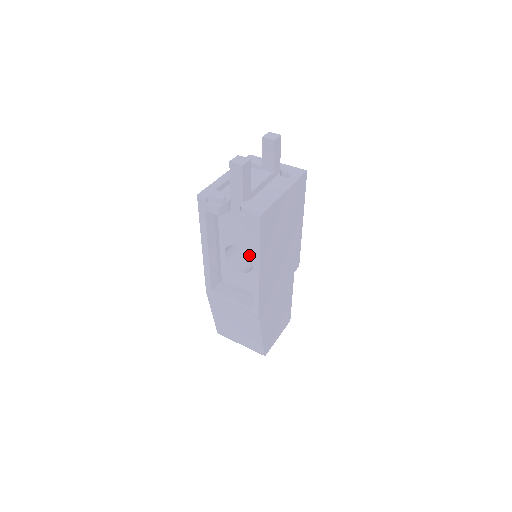
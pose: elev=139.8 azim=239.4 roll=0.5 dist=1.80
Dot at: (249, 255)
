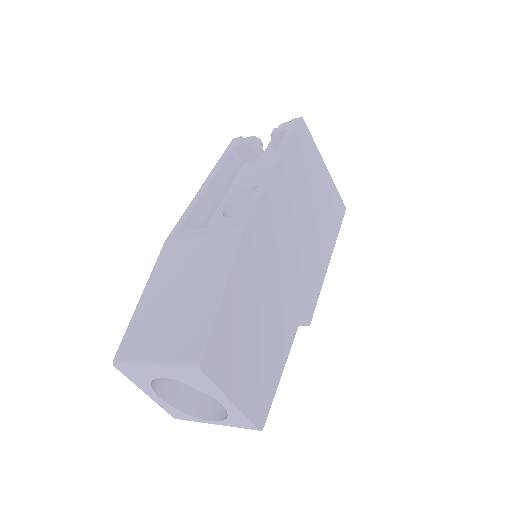
Dot at: occluded
